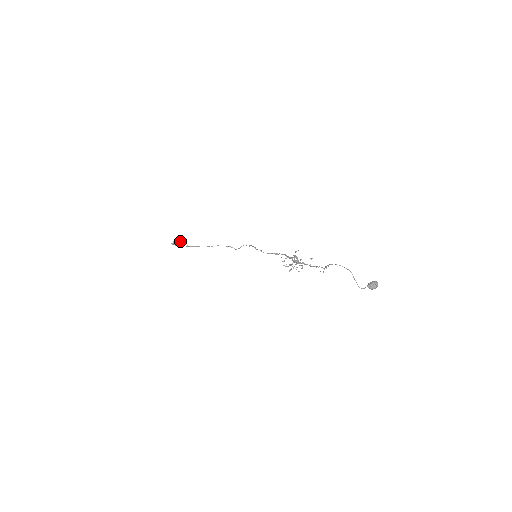
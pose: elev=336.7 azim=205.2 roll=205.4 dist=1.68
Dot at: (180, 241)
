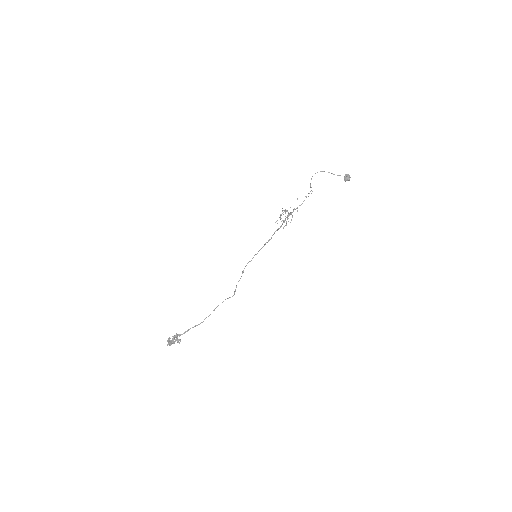
Dot at: (174, 336)
